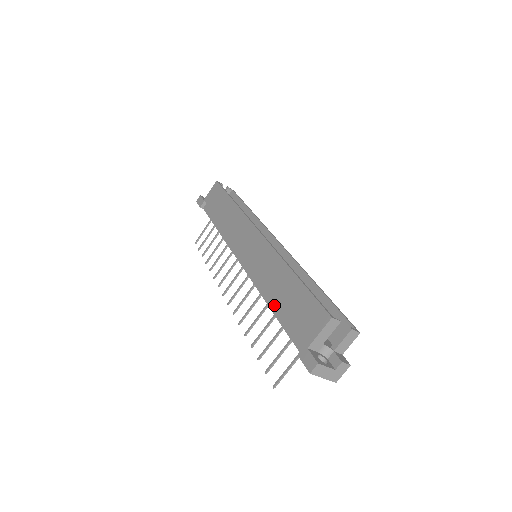
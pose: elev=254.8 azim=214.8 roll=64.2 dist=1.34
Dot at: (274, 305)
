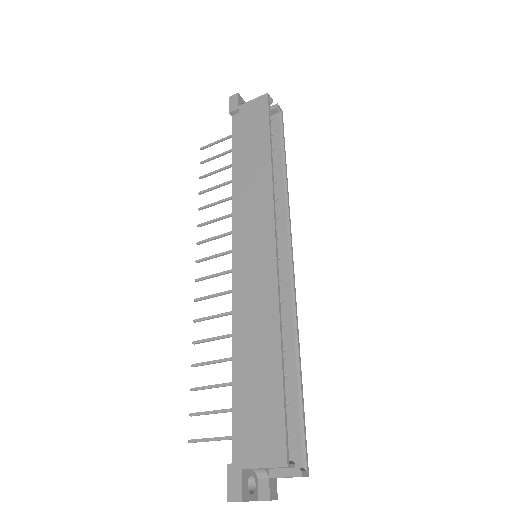
Dot at: (238, 363)
